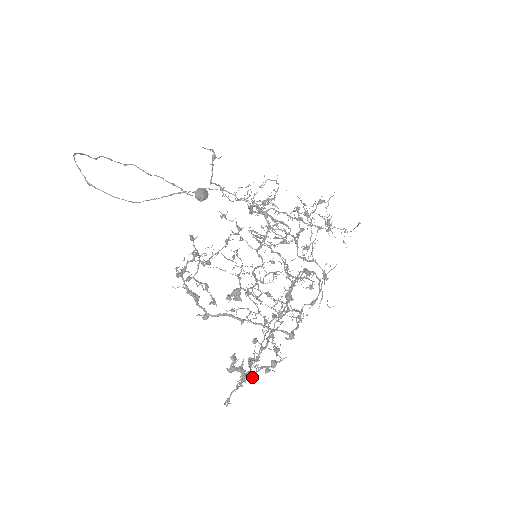
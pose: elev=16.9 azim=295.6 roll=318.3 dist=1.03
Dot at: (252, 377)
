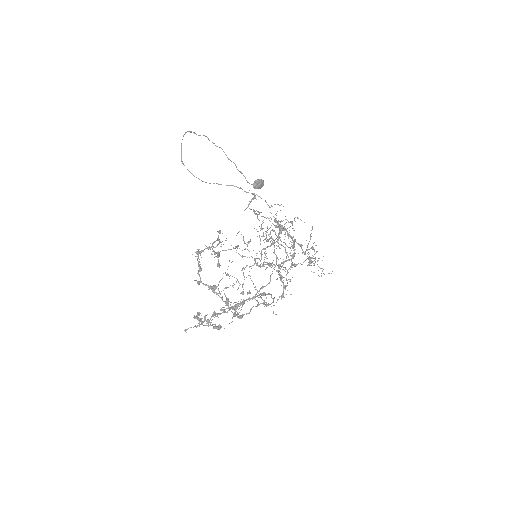
Dot at: (208, 324)
